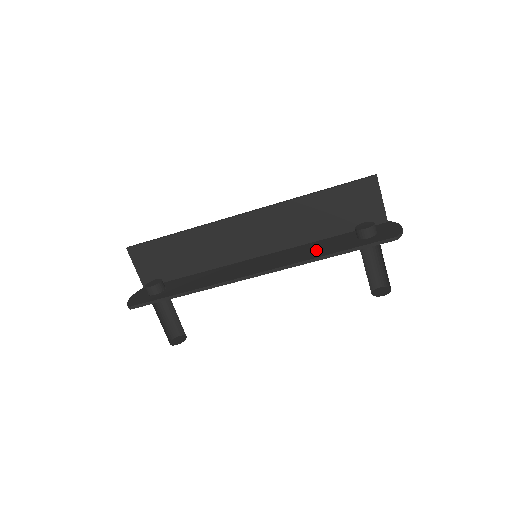
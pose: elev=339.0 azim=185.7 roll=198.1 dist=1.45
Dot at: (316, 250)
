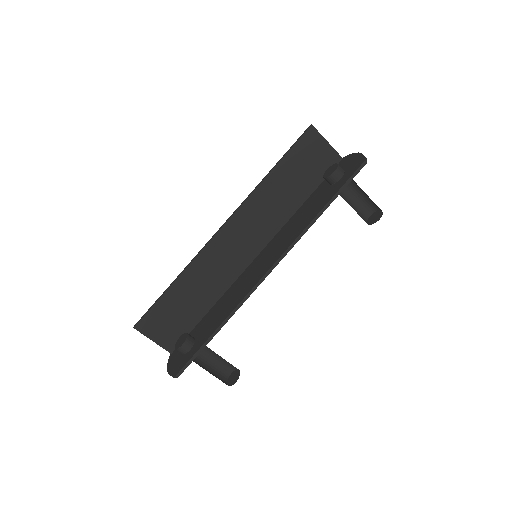
Dot at: (305, 216)
